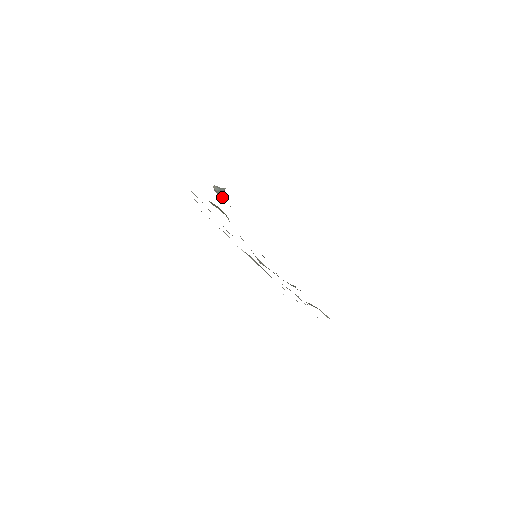
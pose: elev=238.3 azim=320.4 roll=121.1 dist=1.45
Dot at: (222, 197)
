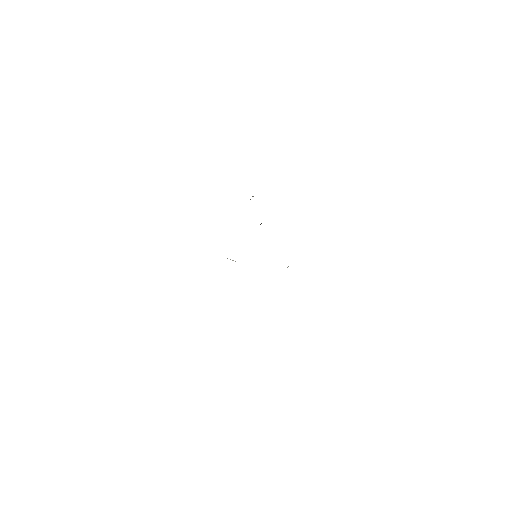
Dot at: occluded
